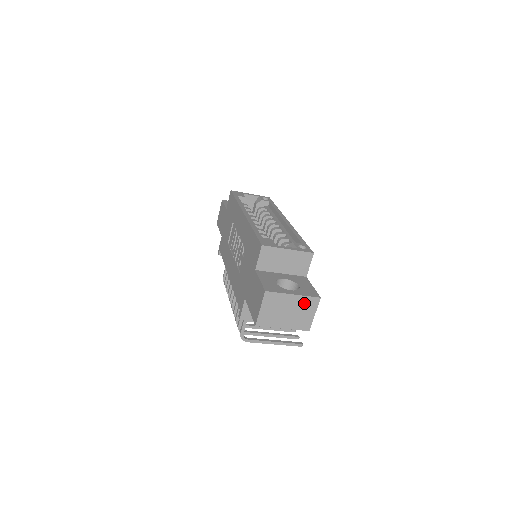
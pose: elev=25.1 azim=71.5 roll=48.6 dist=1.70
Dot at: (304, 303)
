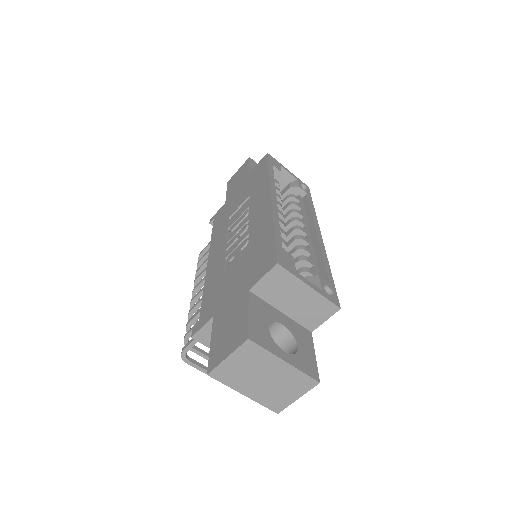
Dot at: (293, 378)
